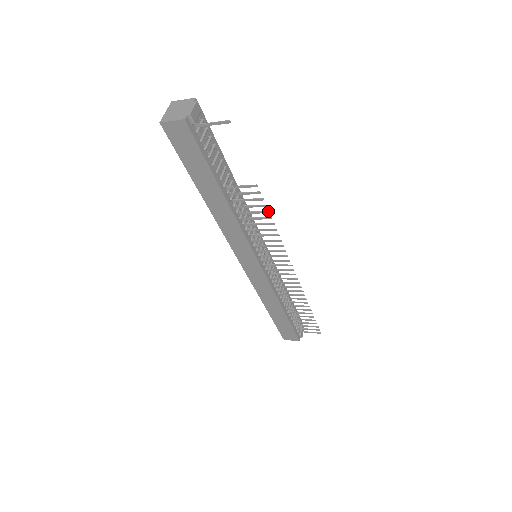
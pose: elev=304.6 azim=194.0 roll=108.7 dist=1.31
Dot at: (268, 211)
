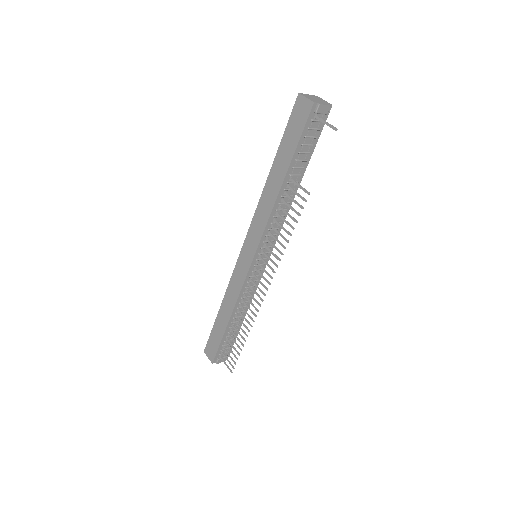
Dot at: (297, 221)
